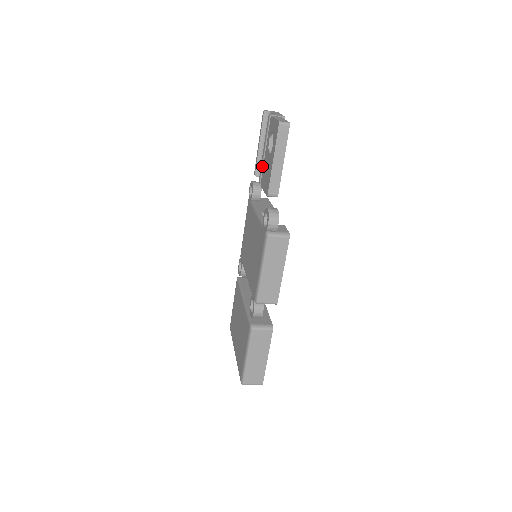
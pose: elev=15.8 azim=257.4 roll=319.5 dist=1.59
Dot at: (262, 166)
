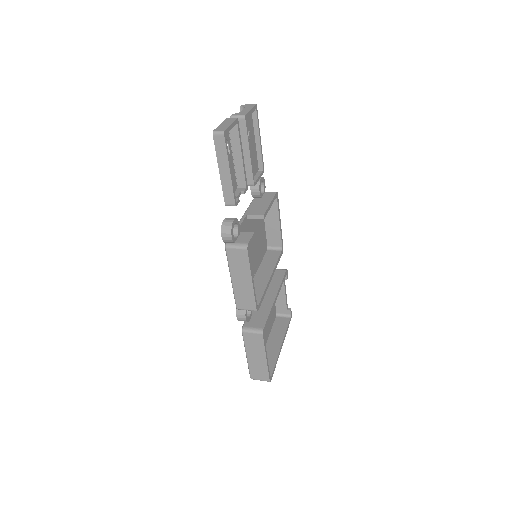
Dot at: occluded
